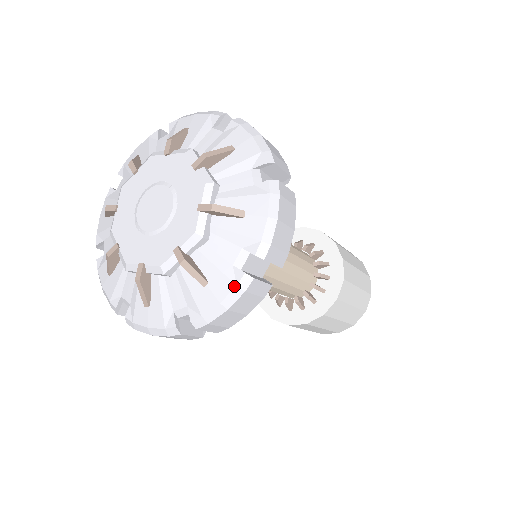
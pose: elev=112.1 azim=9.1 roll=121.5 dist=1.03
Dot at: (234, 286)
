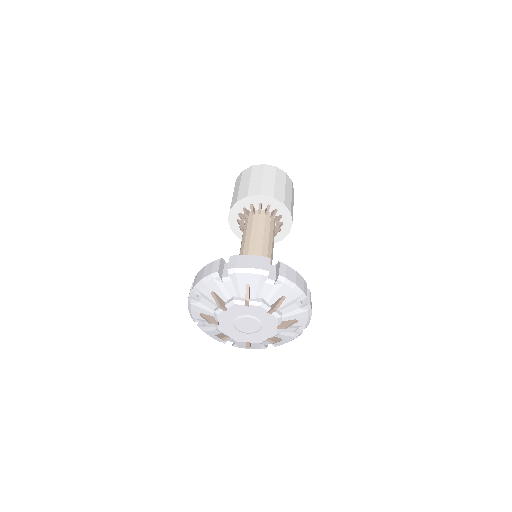
Dot at: (307, 312)
